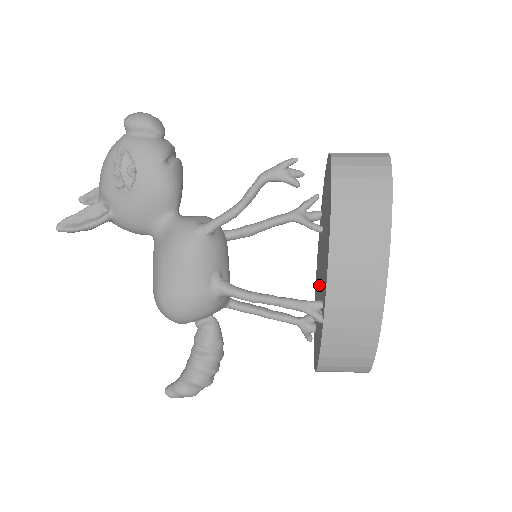
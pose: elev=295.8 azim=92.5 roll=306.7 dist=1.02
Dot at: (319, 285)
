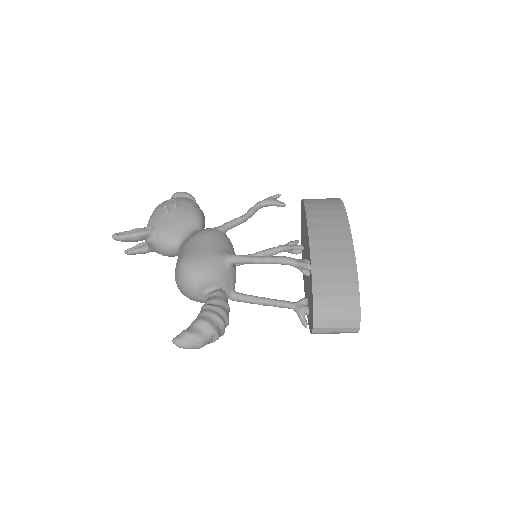
Dot at: occluded
